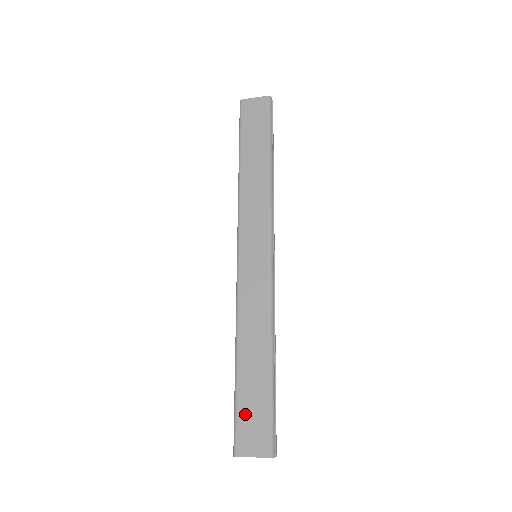
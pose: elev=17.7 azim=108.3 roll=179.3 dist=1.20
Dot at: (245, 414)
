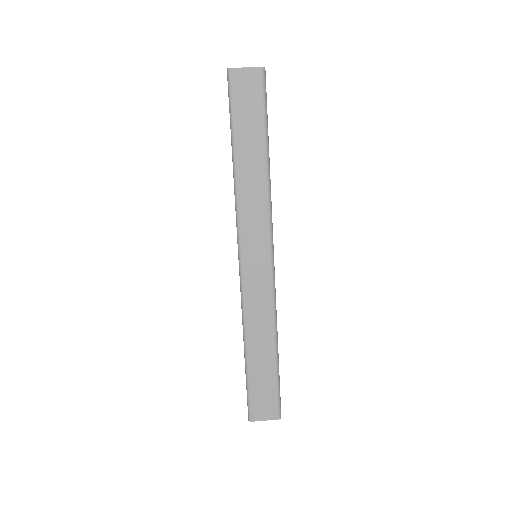
Dot at: (257, 392)
